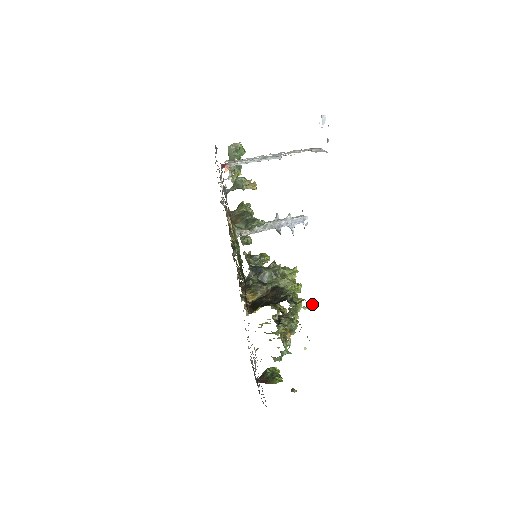
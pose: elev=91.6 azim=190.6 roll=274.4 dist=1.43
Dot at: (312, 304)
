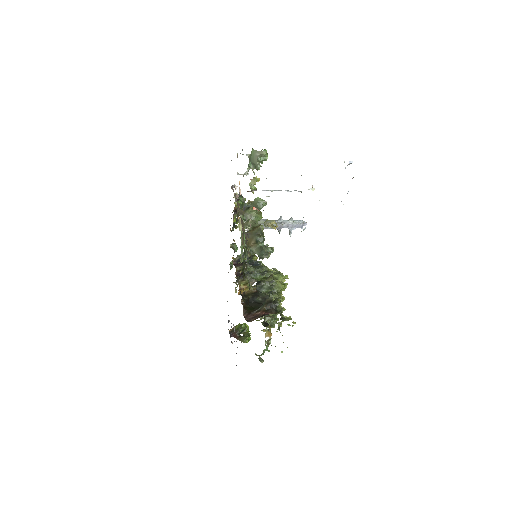
Dot at: occluded
